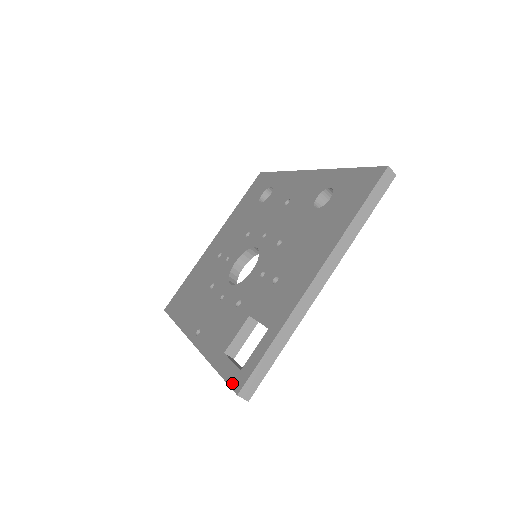
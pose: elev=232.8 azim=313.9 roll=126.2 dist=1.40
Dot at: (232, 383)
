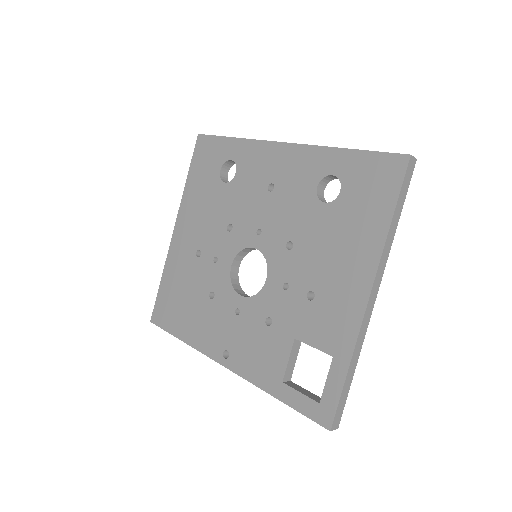
Dot at: (315, 418)
